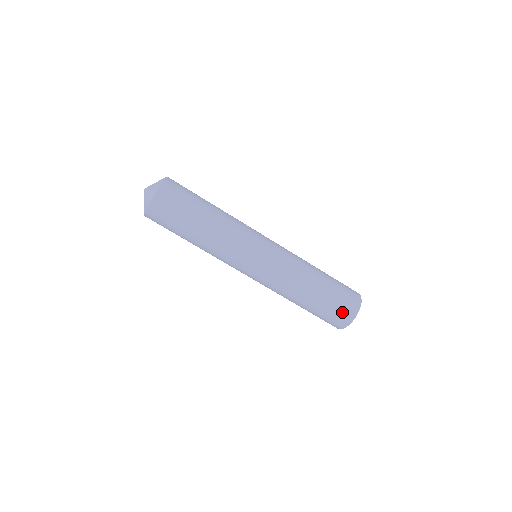
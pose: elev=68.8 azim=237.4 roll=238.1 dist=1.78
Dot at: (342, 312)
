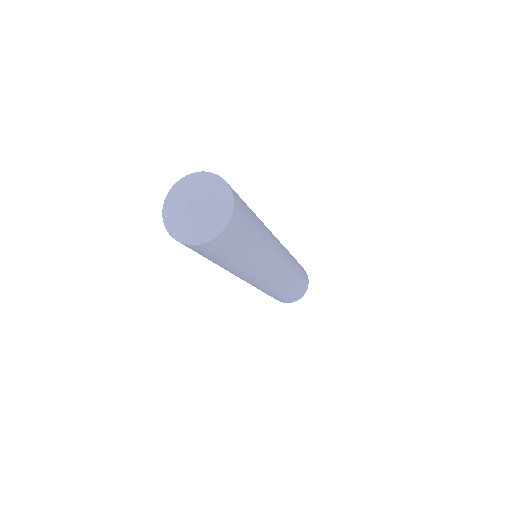
Dot at: (304, 287)
